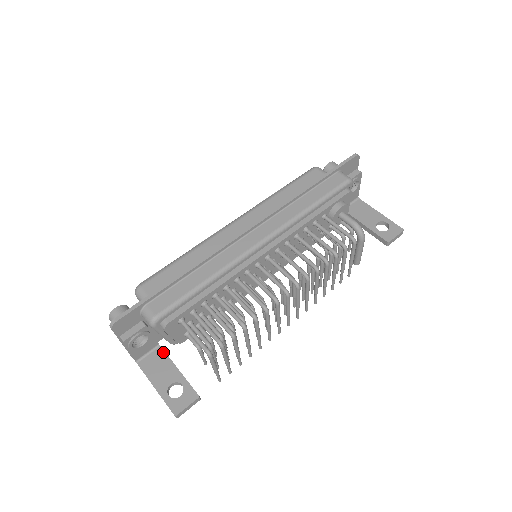
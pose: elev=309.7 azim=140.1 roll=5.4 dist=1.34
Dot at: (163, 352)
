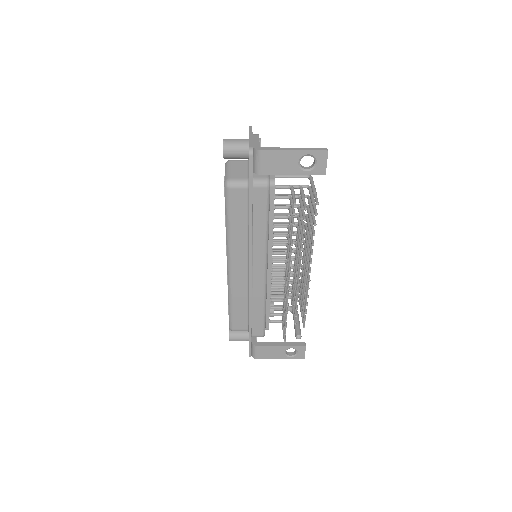
Dot at: occluded
